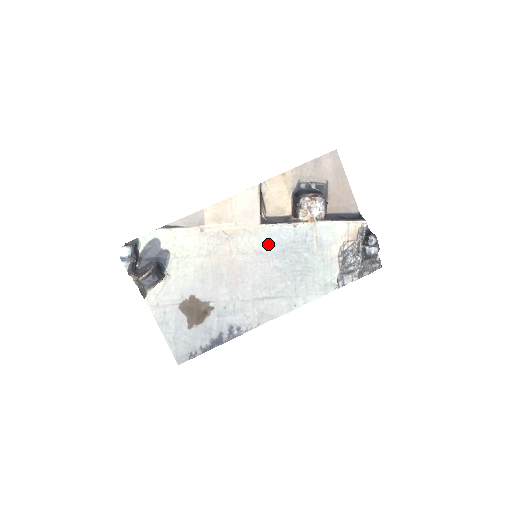
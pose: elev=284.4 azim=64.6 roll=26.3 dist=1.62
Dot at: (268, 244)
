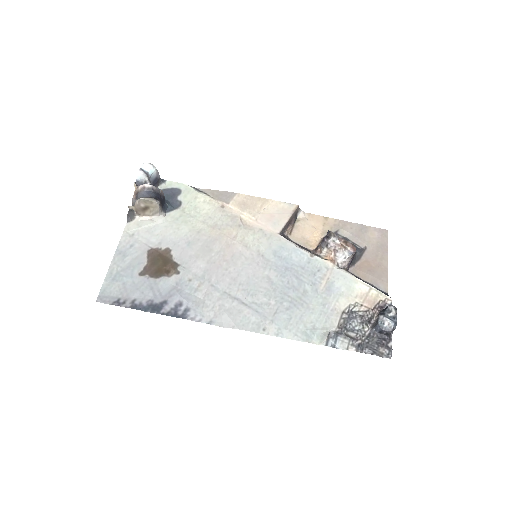
Dot at: (275, 254)
